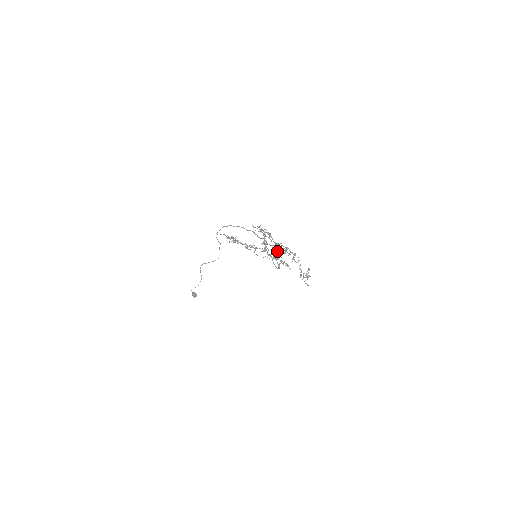
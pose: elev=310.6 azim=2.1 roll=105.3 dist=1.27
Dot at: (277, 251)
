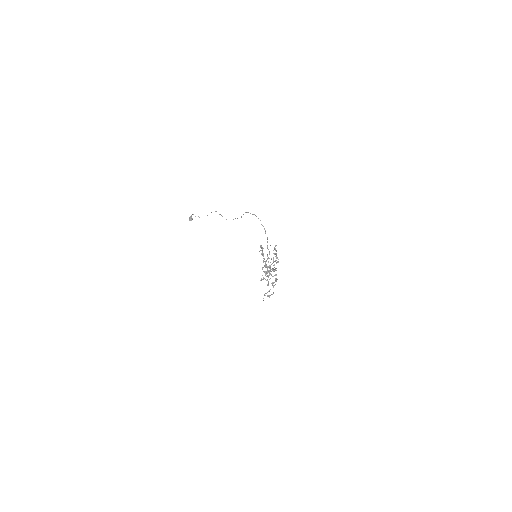
Dot at: occluded
